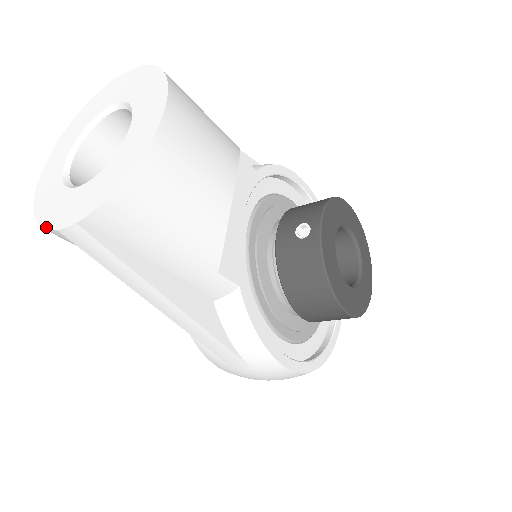
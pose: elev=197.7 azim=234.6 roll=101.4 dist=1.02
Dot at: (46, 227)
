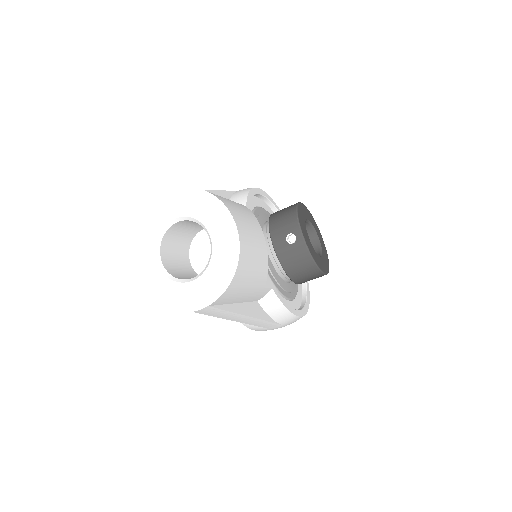
Dot at: (179, 311)
